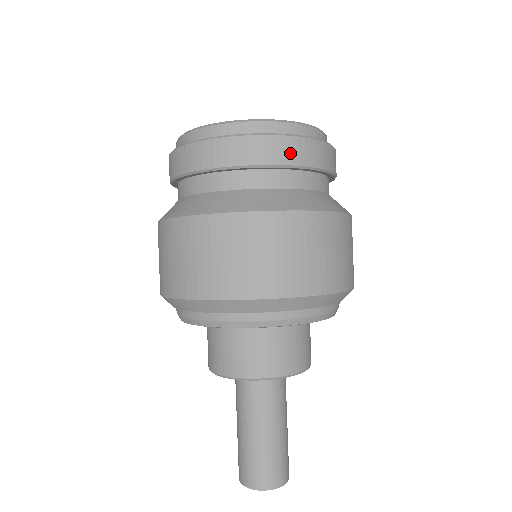
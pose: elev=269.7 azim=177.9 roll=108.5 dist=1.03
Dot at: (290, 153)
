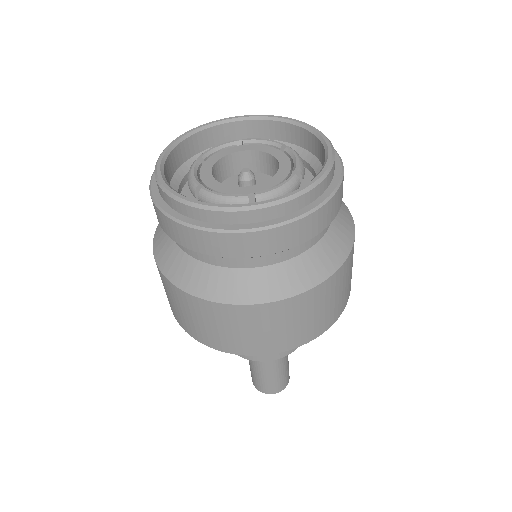
Dot at: (224, 247)
